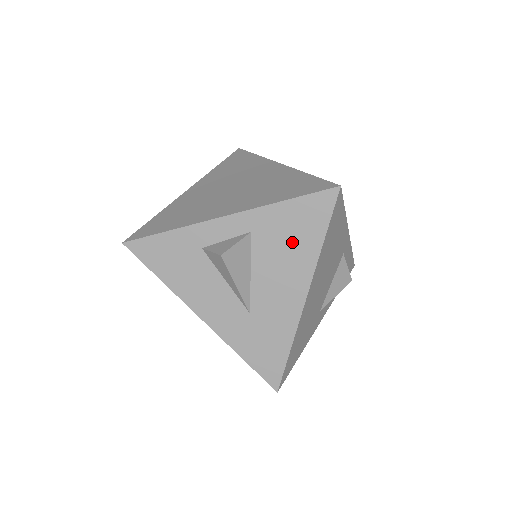
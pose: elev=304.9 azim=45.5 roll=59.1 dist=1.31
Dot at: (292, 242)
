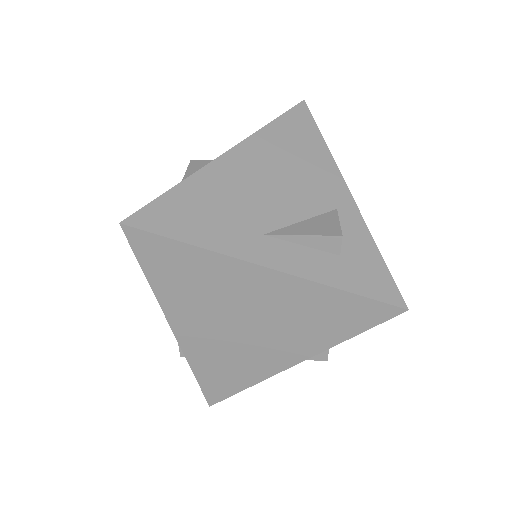
Dot at: occluded
